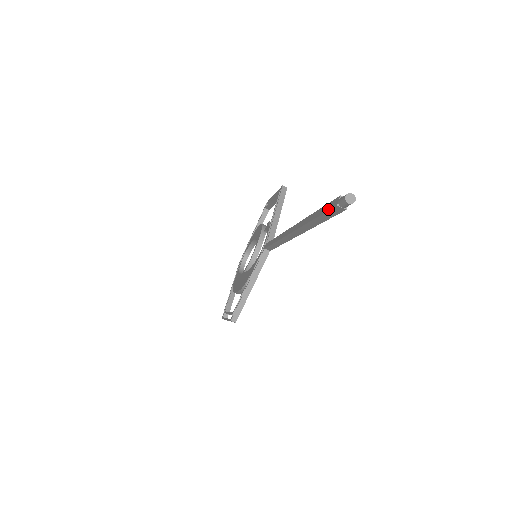
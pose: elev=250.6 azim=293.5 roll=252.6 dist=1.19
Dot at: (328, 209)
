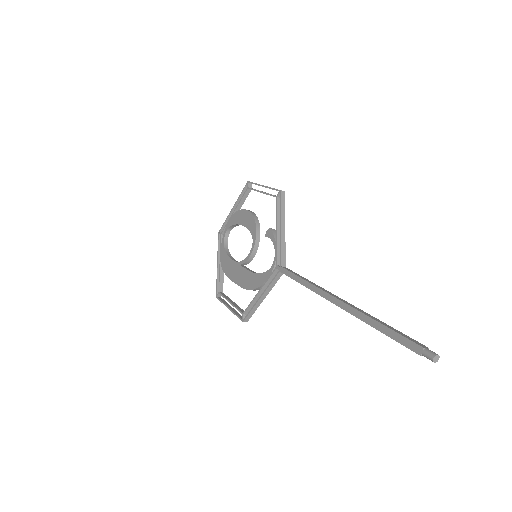
Dot at: (406, 346)
